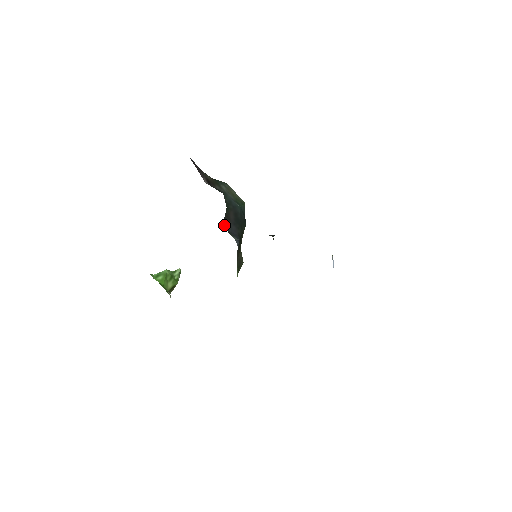
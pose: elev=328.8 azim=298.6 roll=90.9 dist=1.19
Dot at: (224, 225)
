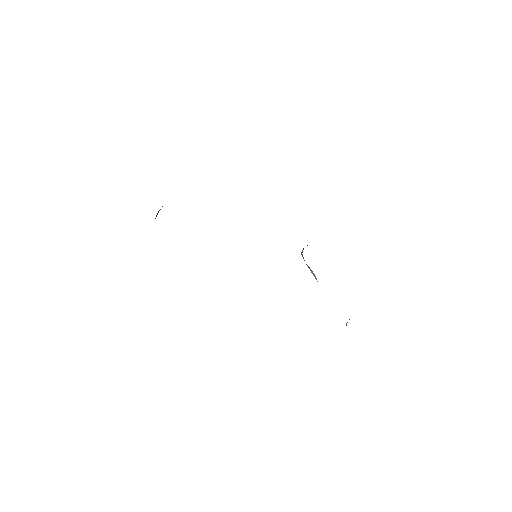
Dot at: occluded
